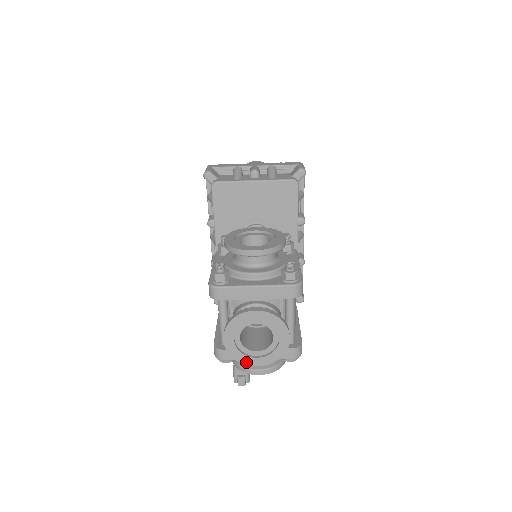
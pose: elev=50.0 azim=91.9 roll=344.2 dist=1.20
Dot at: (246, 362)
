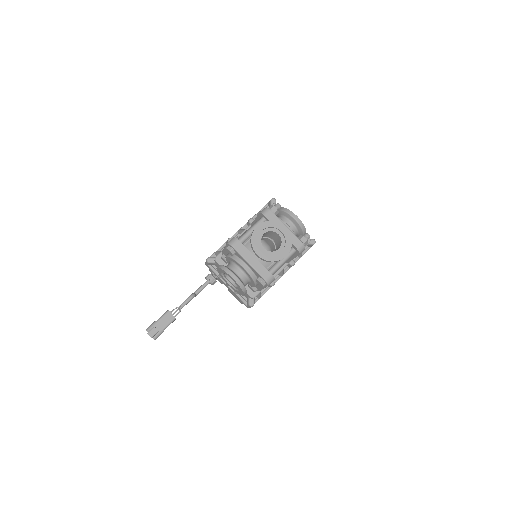
Dot at: (254, 247)
